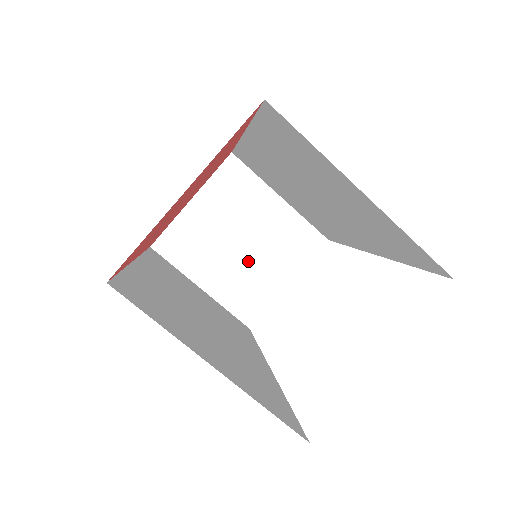
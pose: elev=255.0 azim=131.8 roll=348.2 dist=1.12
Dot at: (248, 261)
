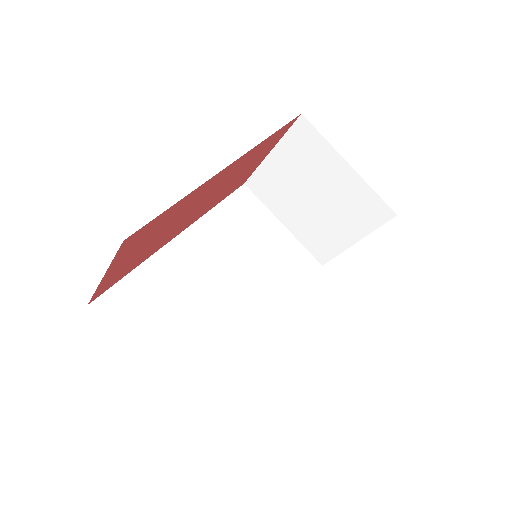
Dot at: (320, 214)
